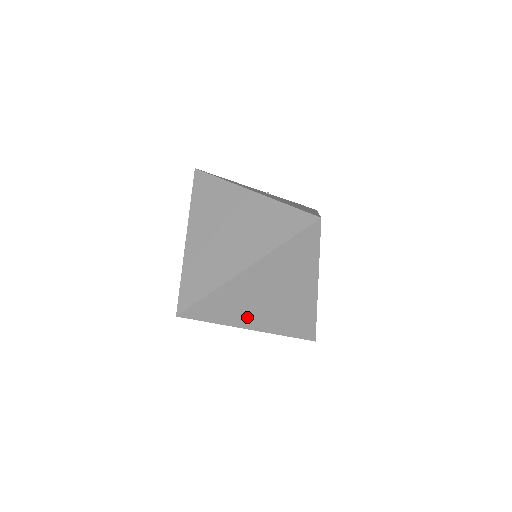
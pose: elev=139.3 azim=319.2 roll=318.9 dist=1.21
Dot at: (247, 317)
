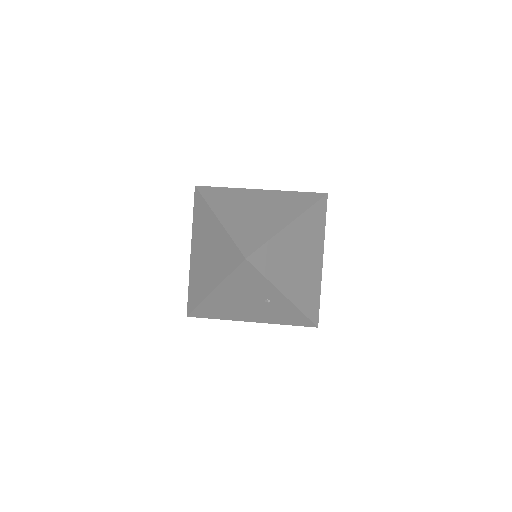
Dot at: (285, 279)
